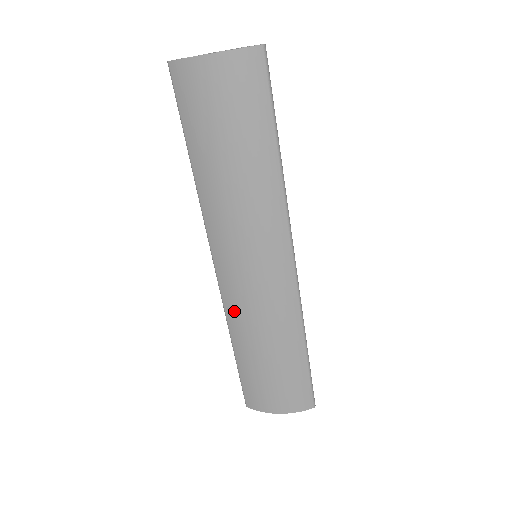
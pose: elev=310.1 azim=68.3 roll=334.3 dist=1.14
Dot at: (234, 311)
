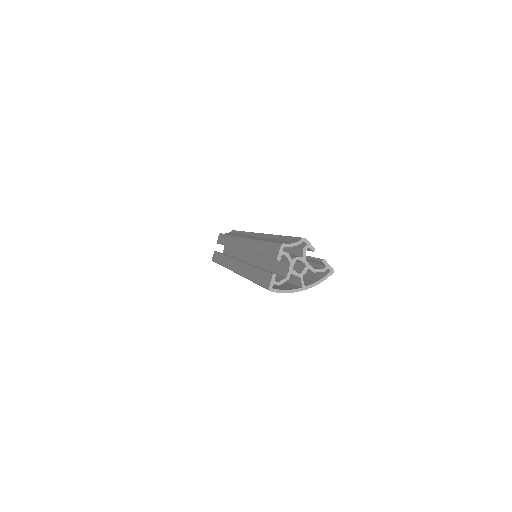
Dot at: occluded
